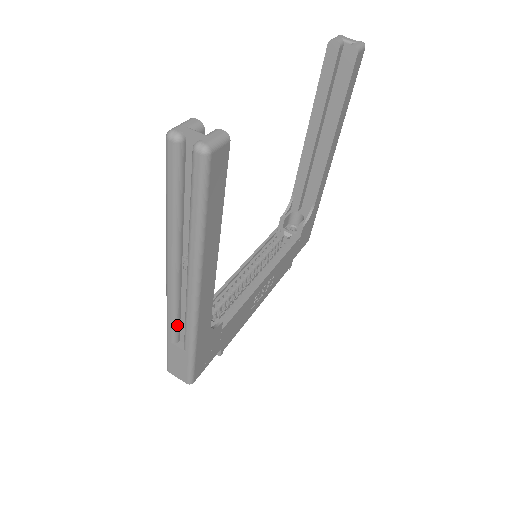
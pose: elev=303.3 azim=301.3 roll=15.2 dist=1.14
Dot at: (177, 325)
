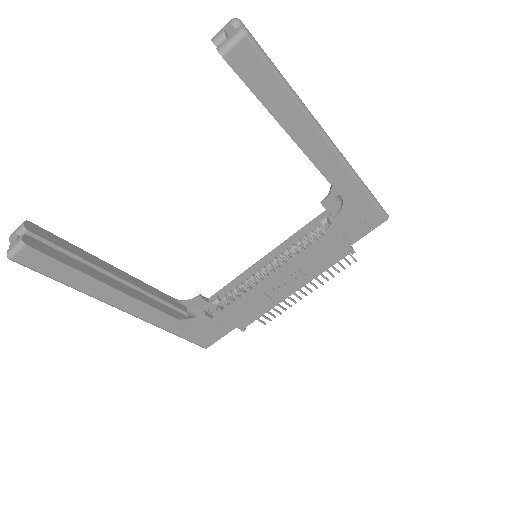
Dot at: occluded
